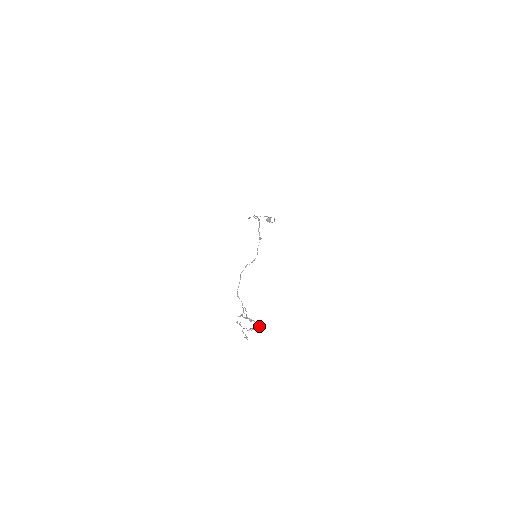
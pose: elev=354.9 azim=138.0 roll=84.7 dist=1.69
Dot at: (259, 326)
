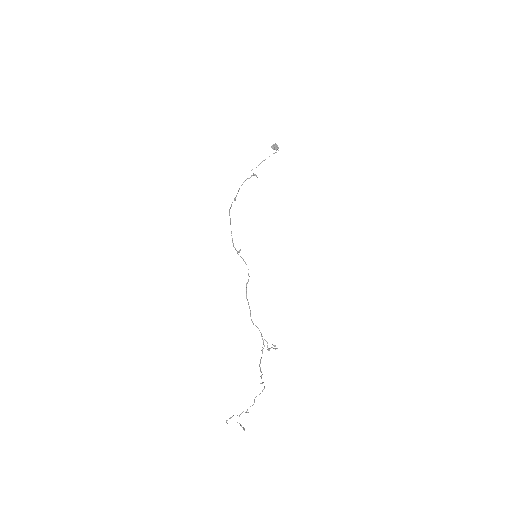
Dot at: (260, 393)
